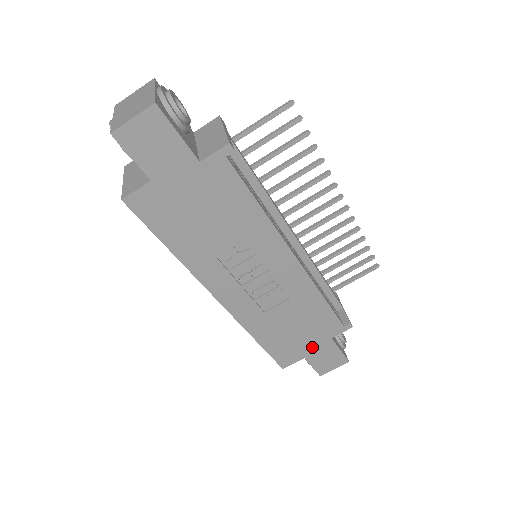
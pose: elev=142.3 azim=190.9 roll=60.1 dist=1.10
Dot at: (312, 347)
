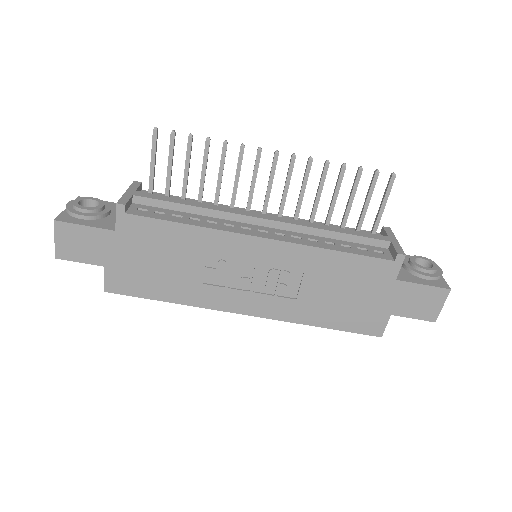
Dot at: (385, 300)
